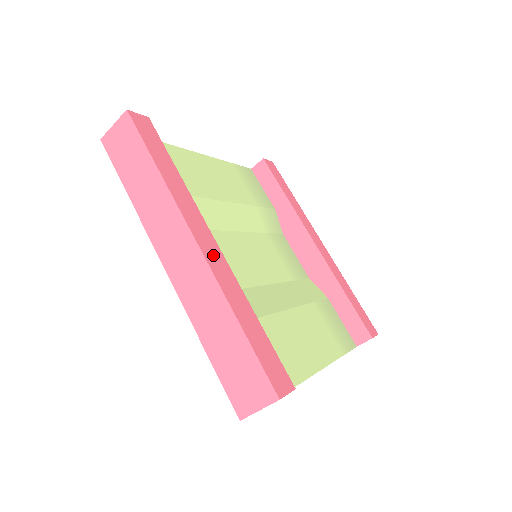
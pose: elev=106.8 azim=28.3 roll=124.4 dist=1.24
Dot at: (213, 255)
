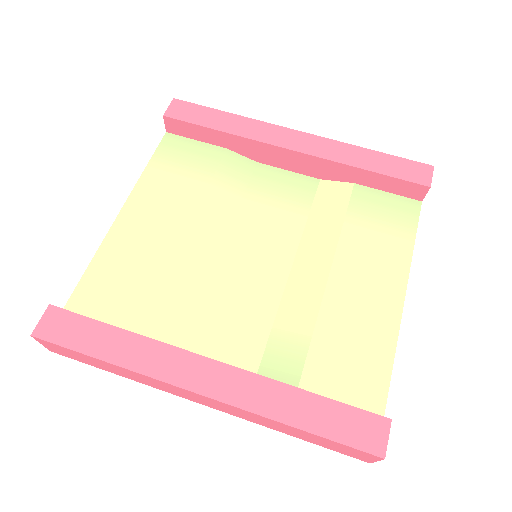
Dot at: (223, 383)
